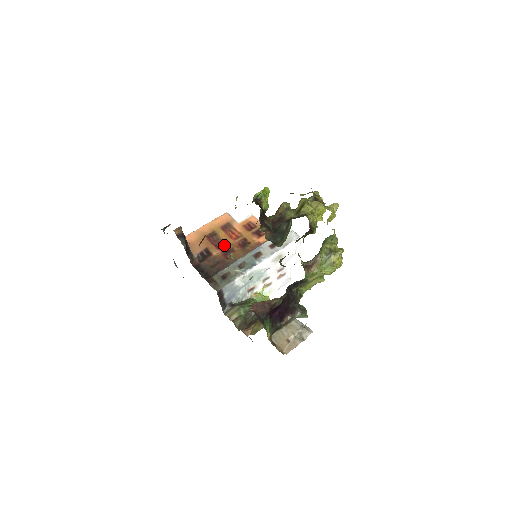
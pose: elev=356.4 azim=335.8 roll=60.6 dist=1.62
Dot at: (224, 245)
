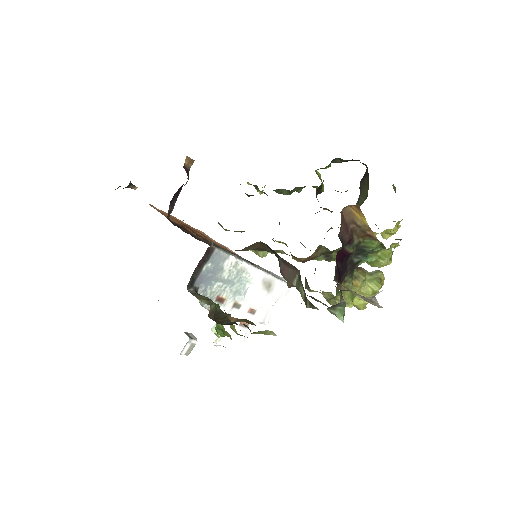
Dot at: occluded
